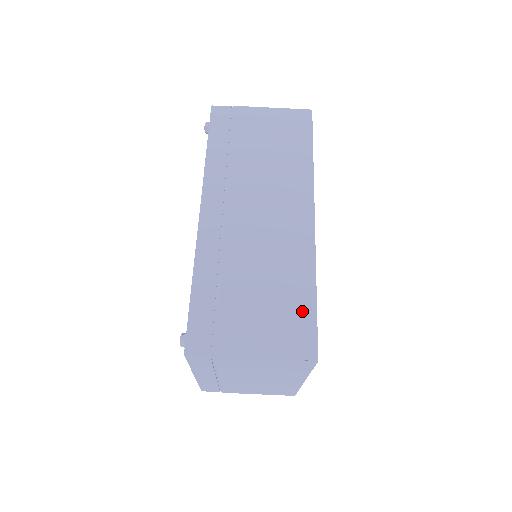
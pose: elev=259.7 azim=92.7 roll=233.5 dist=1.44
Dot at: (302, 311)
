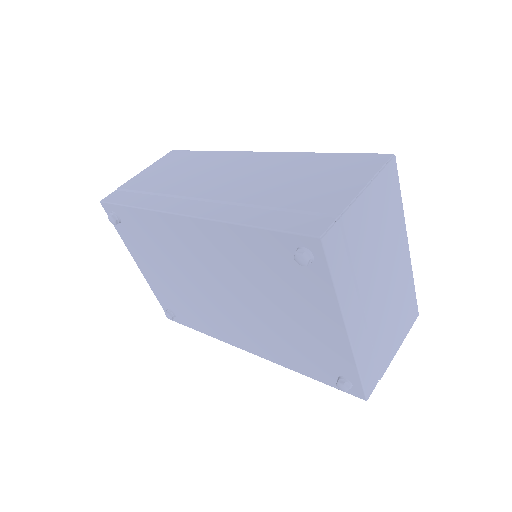
Dot at: (338, 160)
